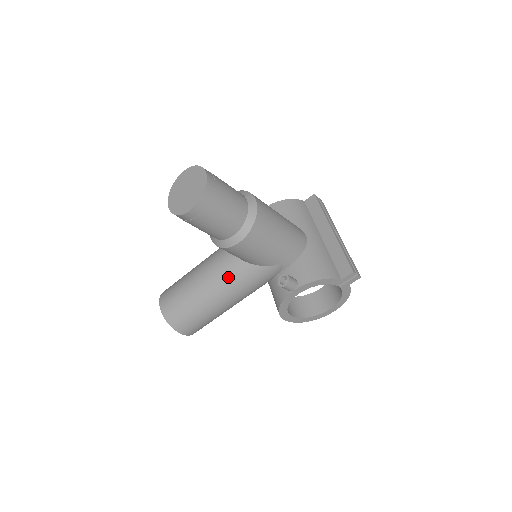
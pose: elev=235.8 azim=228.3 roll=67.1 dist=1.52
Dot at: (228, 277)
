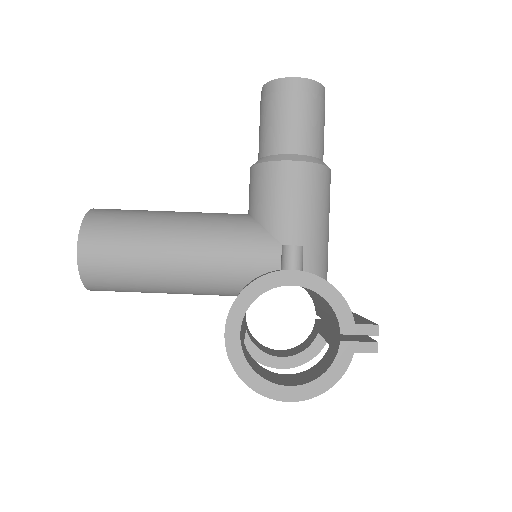
Dot at: (219, 221)
